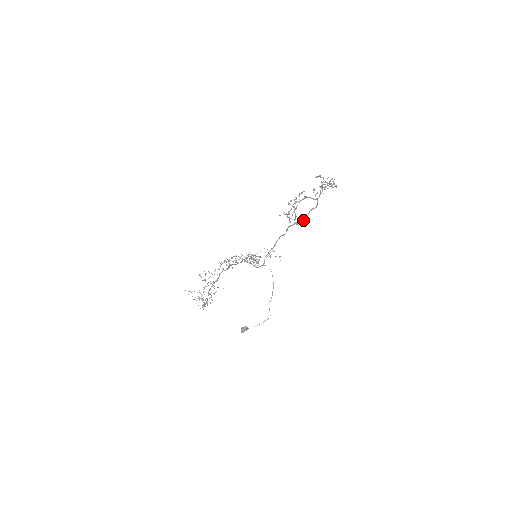
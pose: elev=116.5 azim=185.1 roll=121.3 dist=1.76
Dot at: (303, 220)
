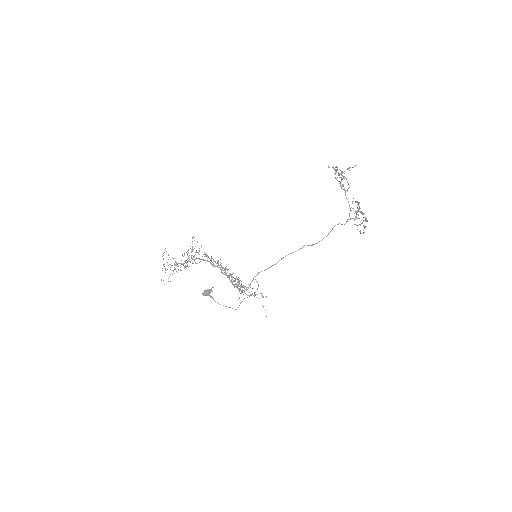
Dot at: (323, 238)
